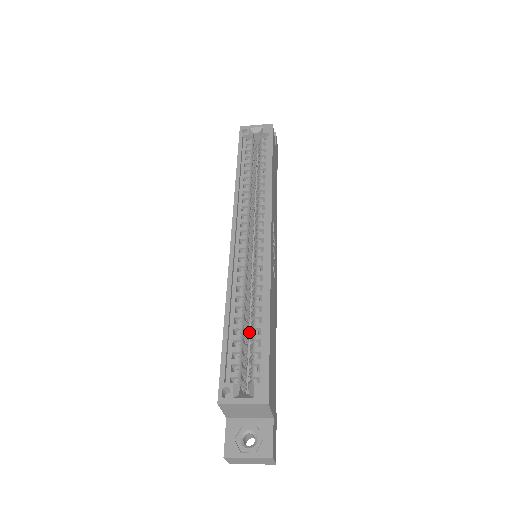
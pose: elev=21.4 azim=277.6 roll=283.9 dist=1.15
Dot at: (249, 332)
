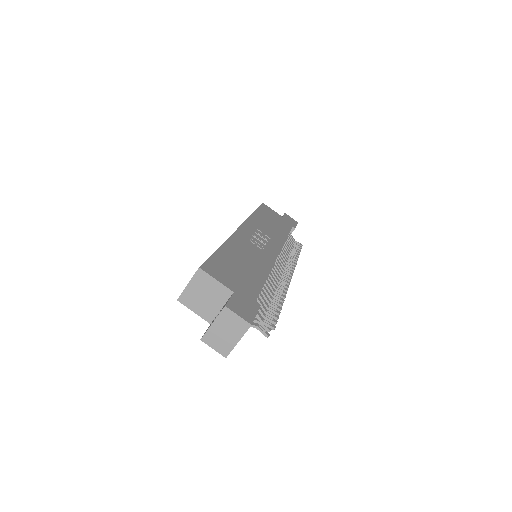
Dot at: occluded
